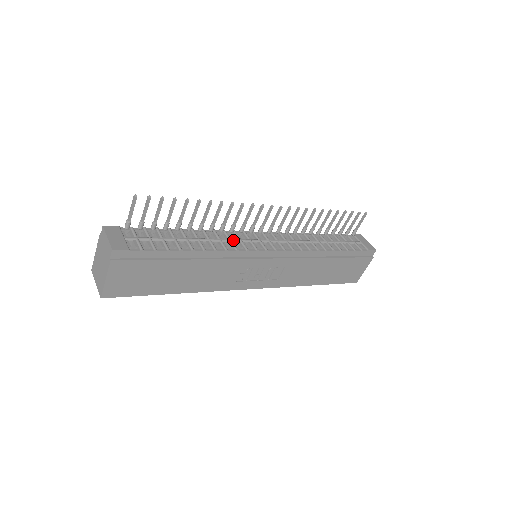
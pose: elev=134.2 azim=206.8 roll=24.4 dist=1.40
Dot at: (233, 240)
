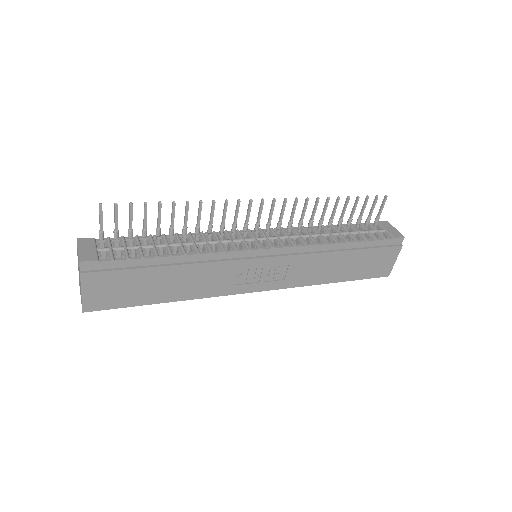
Dot at: (222, 241)
